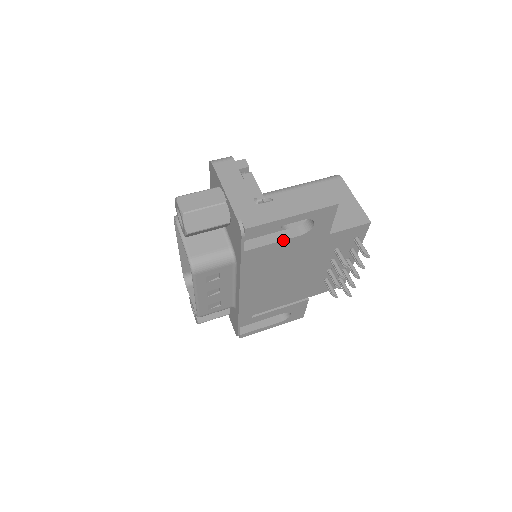
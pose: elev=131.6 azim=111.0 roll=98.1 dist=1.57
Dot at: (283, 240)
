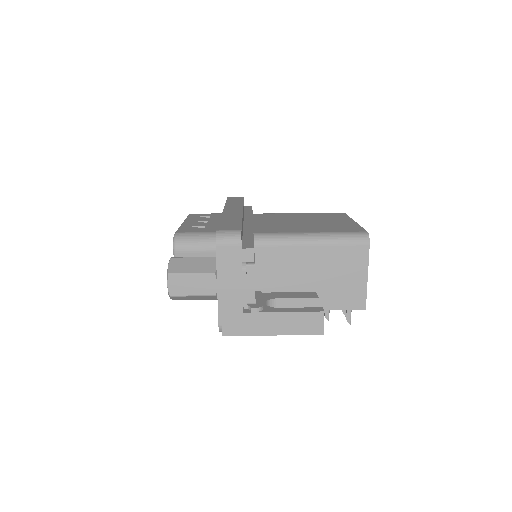
Dot at: occluded
